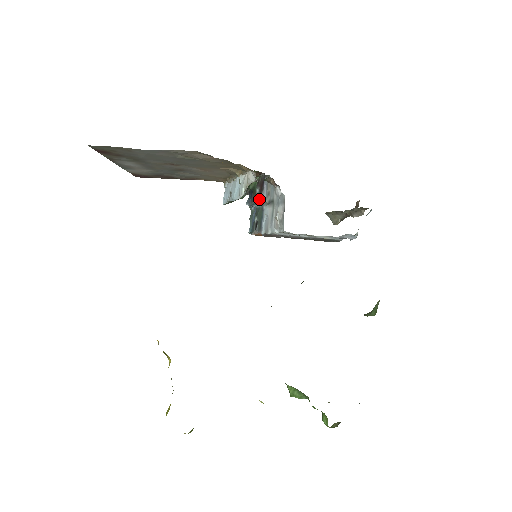
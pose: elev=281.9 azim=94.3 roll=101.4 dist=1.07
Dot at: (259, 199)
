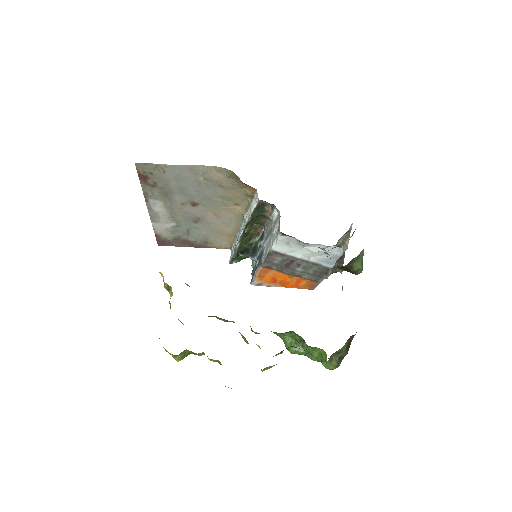
Dot at: (260, 242)
